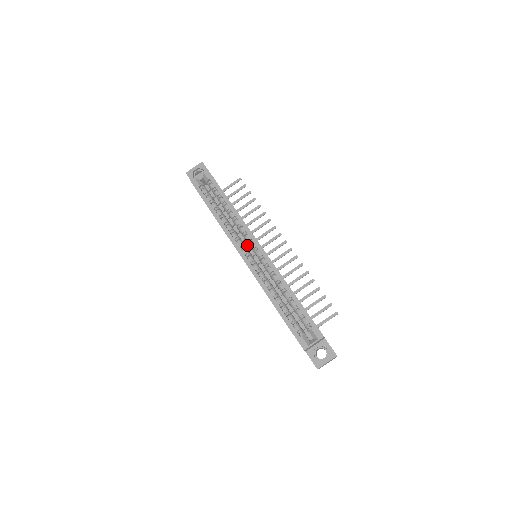
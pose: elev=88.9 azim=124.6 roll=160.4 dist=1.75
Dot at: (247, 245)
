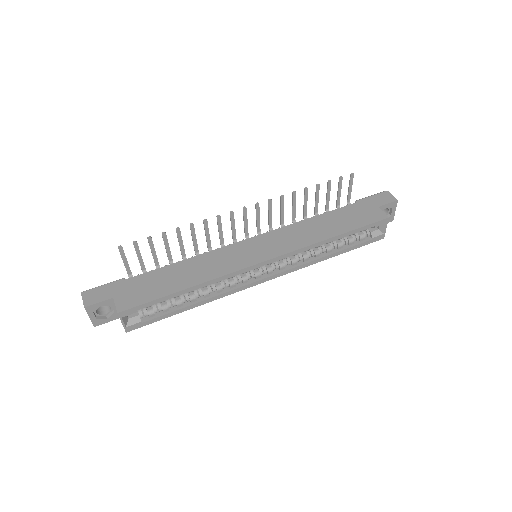
Dot at: occluded
